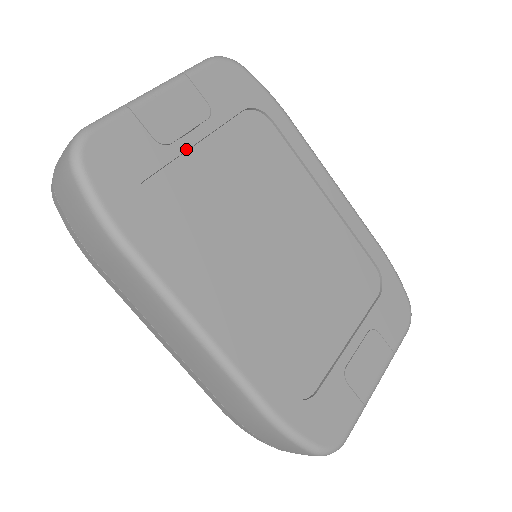
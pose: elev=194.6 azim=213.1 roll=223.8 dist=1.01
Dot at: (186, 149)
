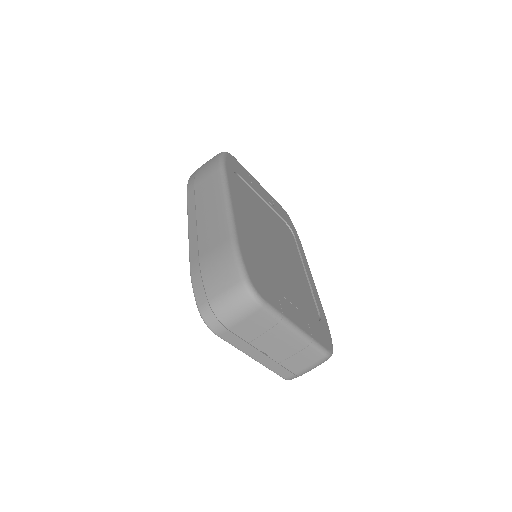
Dot at: (259, 194)
